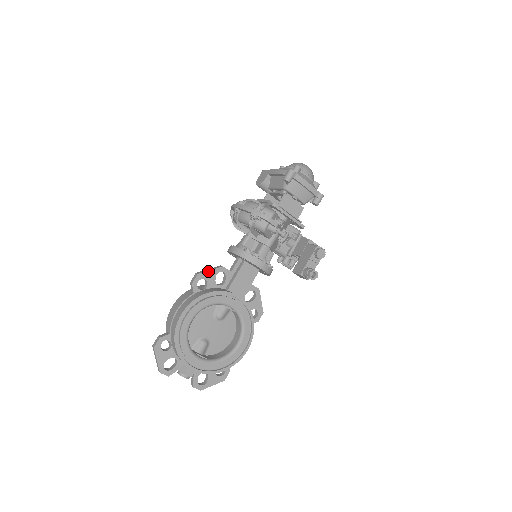
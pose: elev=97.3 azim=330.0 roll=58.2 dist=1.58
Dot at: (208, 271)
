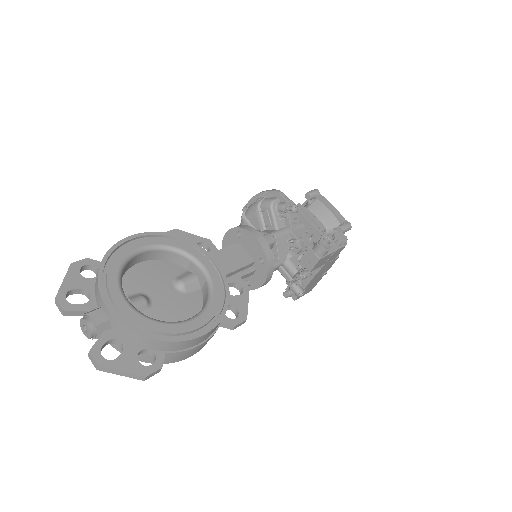
Dot at: (190, 234)
